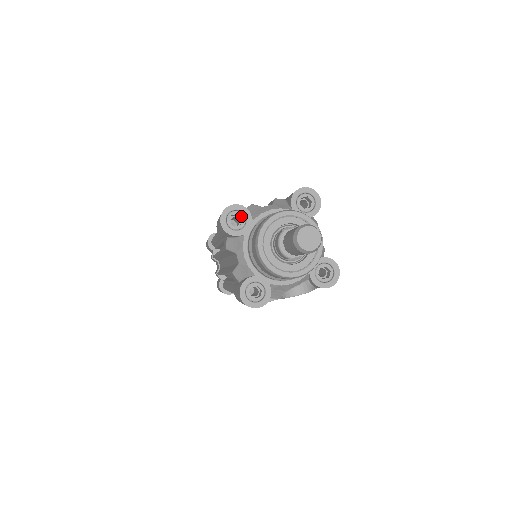
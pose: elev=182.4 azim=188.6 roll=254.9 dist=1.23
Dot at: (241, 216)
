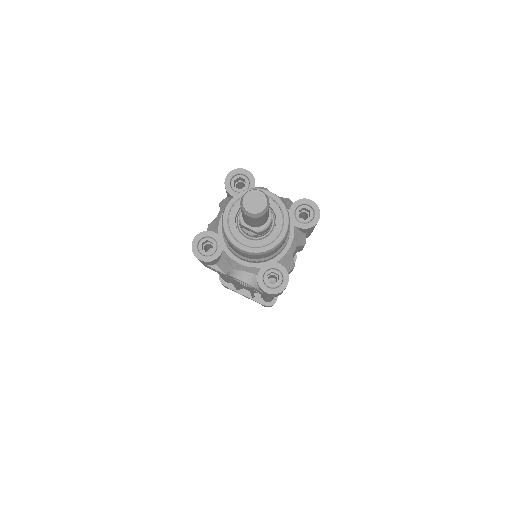
Dot at: (246, 183)
